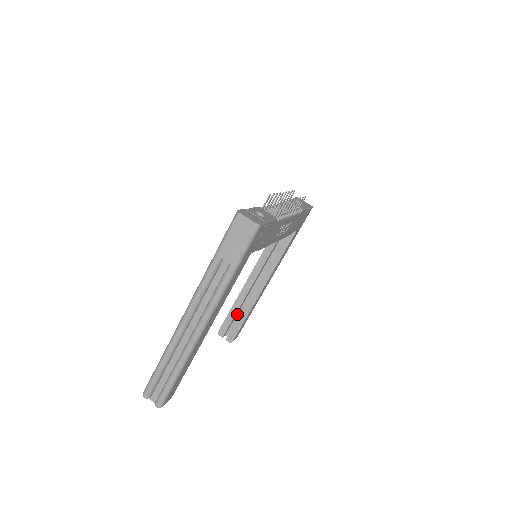
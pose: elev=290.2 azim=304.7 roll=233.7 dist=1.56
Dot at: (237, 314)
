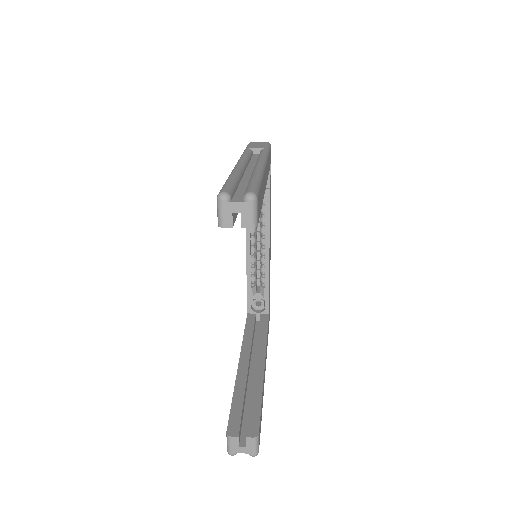
Dot at: (243, 411)
